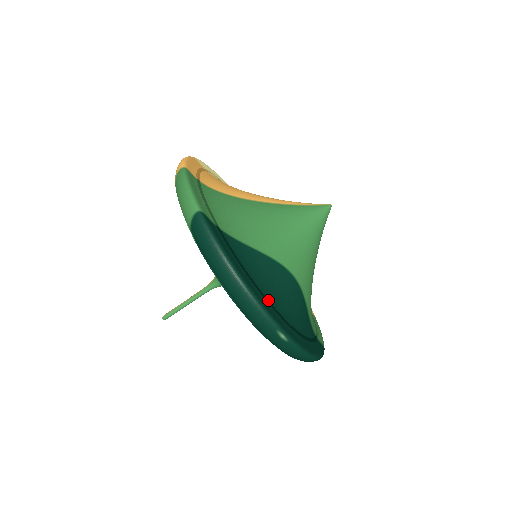
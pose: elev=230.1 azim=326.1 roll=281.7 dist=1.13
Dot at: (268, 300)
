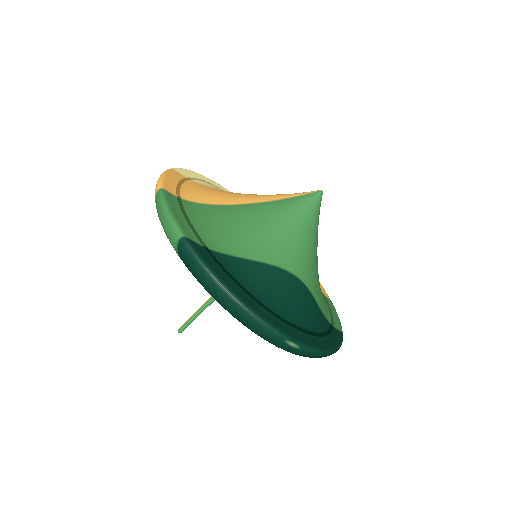
Dot at: (271, 311)
